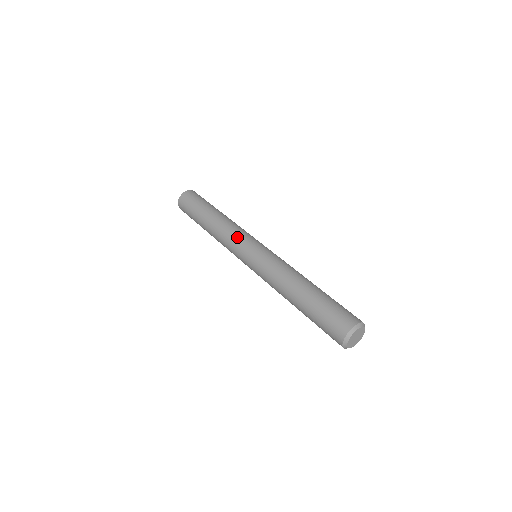
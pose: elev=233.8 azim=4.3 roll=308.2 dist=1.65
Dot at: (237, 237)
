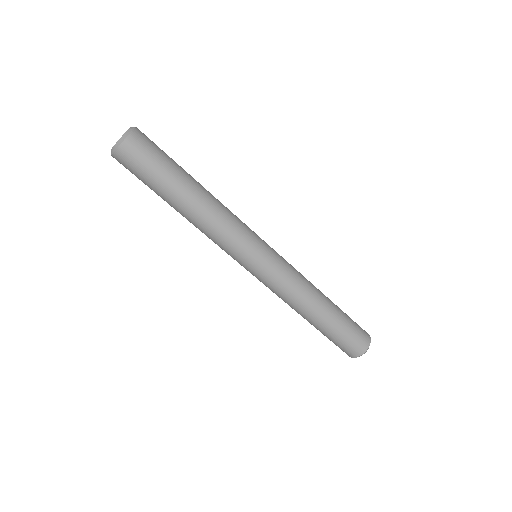
Dot at: (244, 232)
